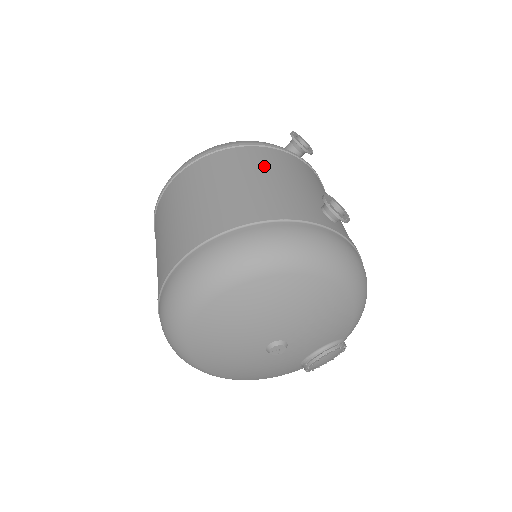
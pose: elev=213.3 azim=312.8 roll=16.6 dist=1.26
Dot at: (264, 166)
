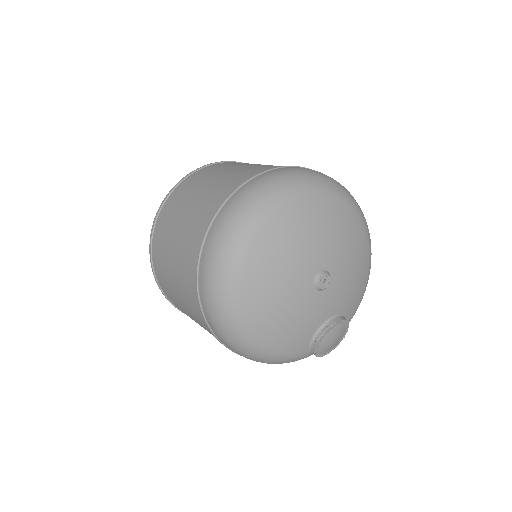
Dot at: occluded
